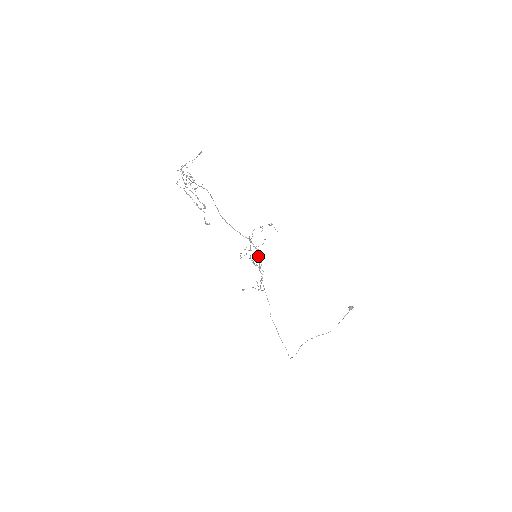
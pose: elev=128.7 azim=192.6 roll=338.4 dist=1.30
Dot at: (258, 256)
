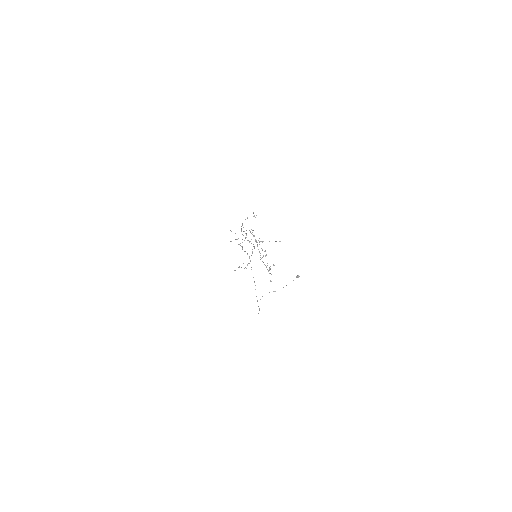
Dot at: (252, 251)
